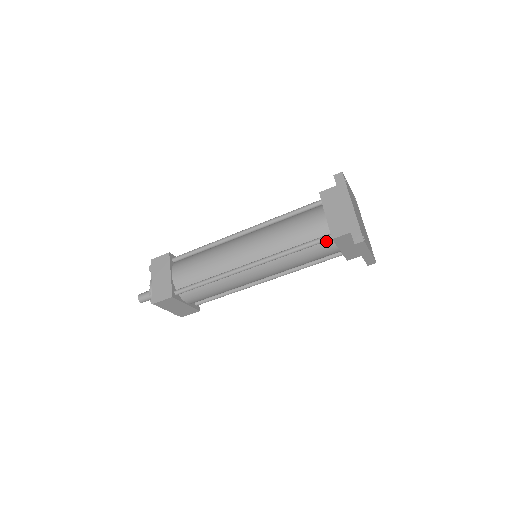
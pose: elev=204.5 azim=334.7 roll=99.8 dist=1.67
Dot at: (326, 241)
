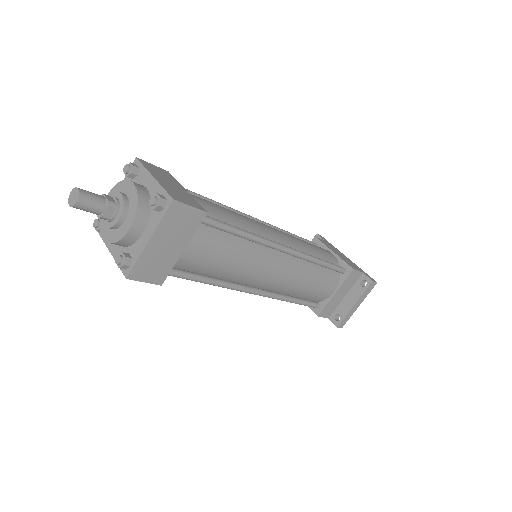
Dot at: (336, 274)
